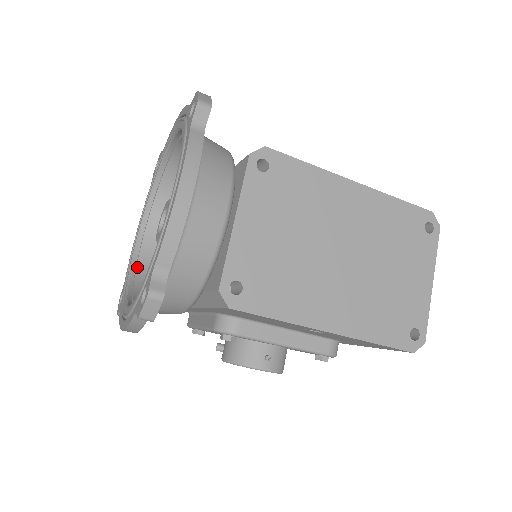
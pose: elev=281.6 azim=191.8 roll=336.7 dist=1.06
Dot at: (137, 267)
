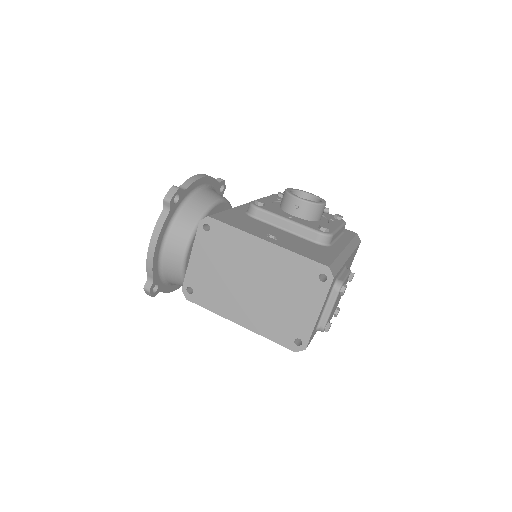
Dot at: occluded
